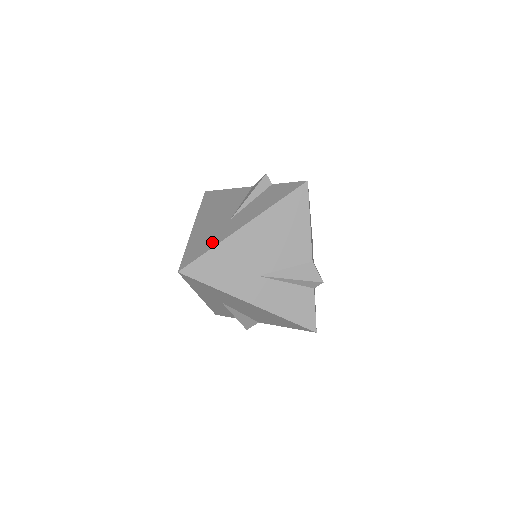
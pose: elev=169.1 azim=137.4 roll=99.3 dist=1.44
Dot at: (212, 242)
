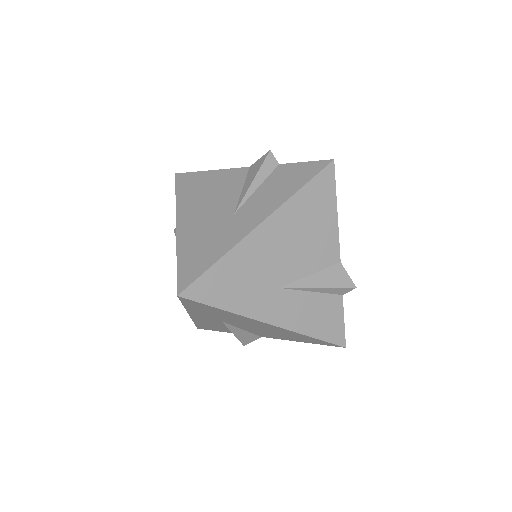
Dot at: (218, 249)
